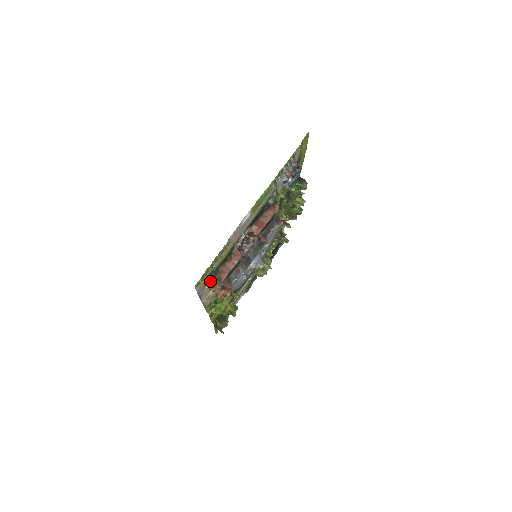
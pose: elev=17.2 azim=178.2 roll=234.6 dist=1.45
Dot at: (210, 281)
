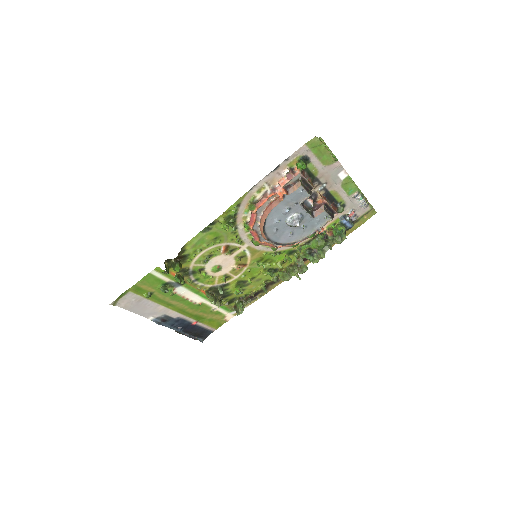
Dot at: (305, 160)
